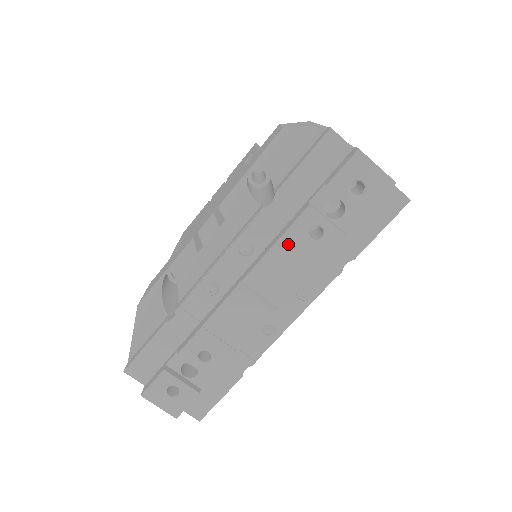
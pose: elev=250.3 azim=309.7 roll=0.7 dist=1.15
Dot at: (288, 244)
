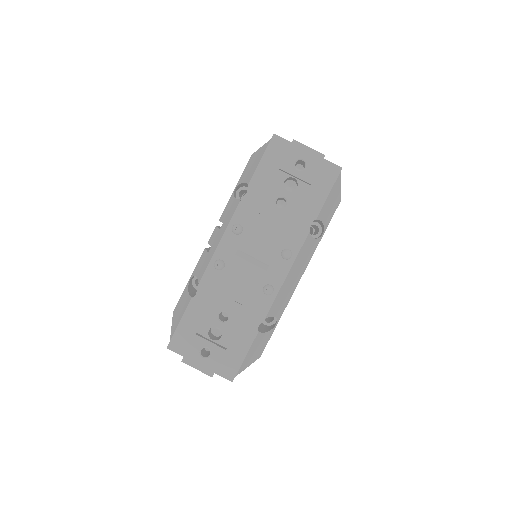
Dot at: (264, 215)
